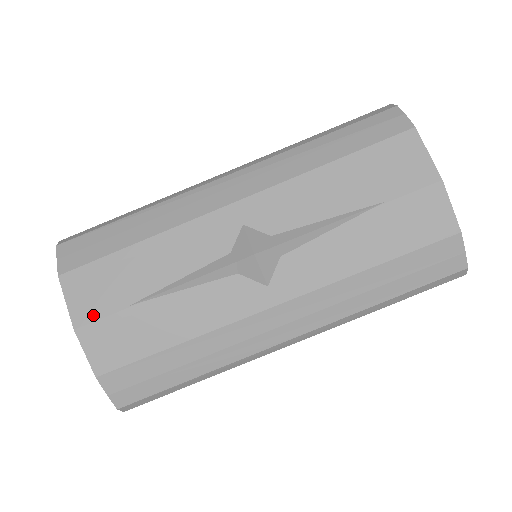
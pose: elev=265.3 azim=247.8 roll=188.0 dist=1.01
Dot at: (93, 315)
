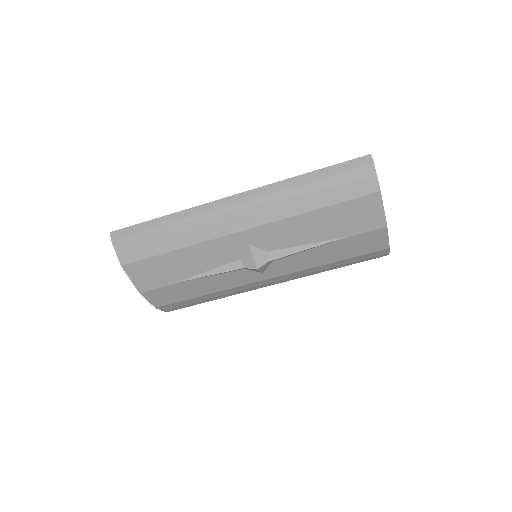
Dot at: (151, 287)
